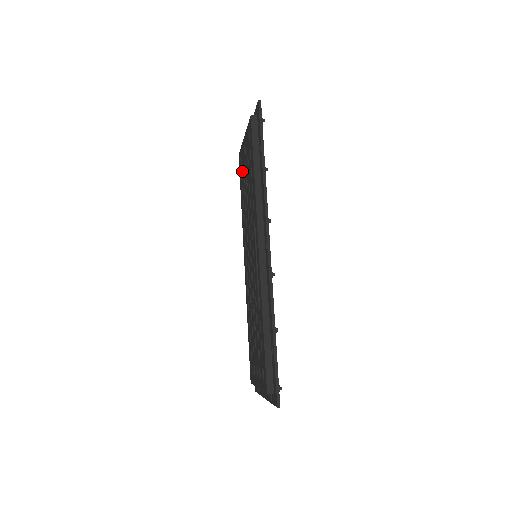
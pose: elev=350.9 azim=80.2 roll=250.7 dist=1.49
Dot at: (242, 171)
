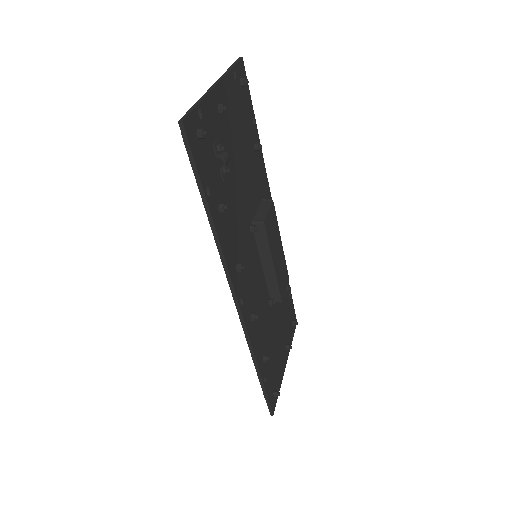
Dot at: occluded
